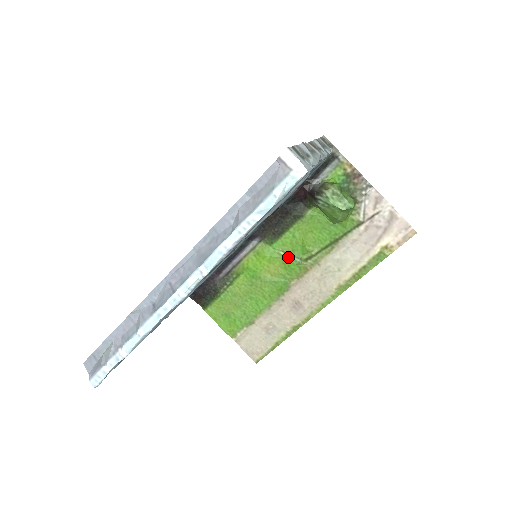
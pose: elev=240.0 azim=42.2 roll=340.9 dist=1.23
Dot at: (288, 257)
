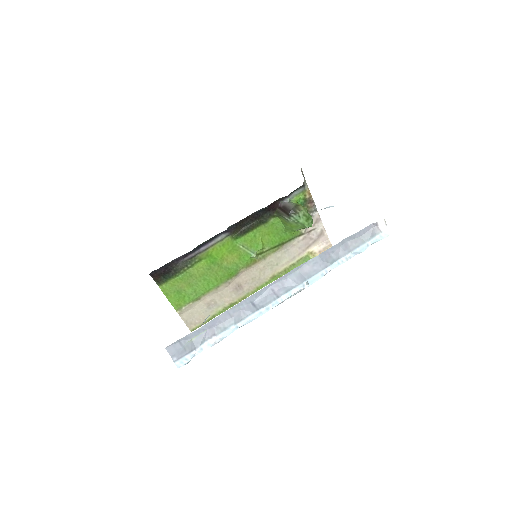
Dot at: (245, 251)
